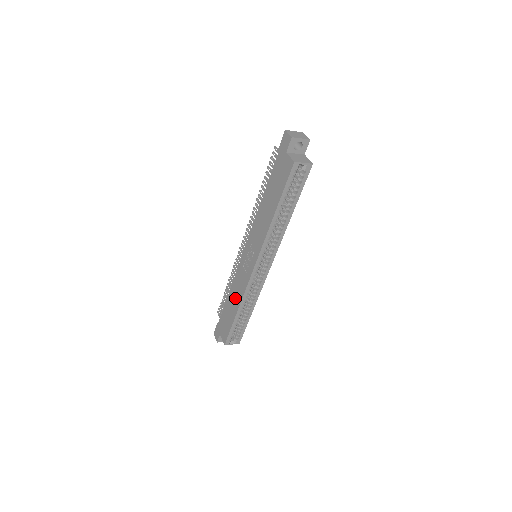
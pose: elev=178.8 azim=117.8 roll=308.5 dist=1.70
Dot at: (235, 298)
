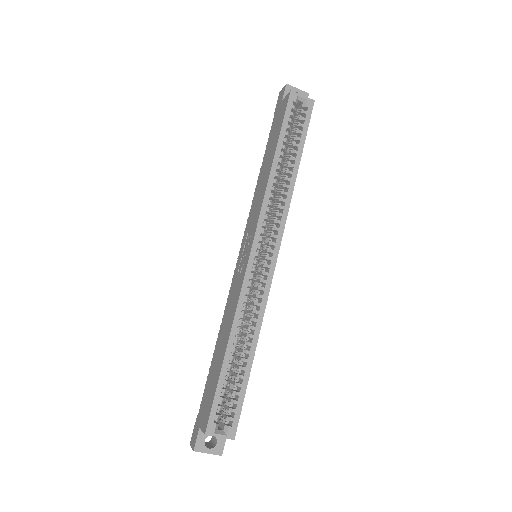
Dot at: (225, 330)
